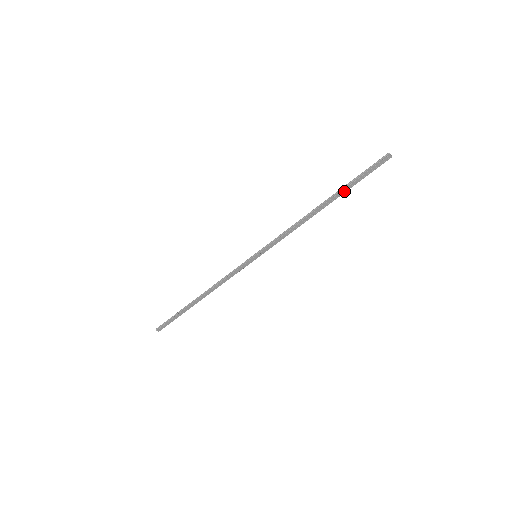
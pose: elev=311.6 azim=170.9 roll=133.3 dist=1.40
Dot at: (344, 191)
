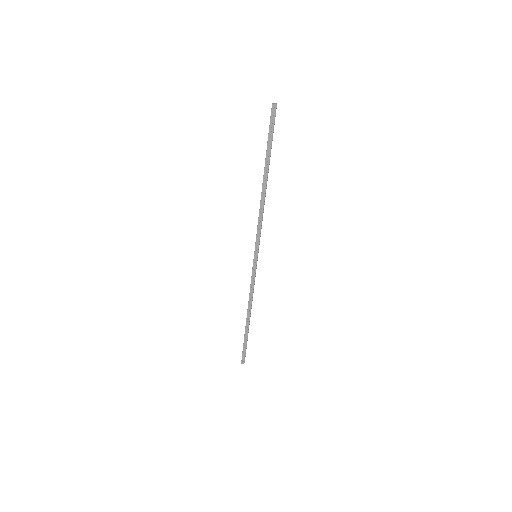
Dot at: (268, 158)
